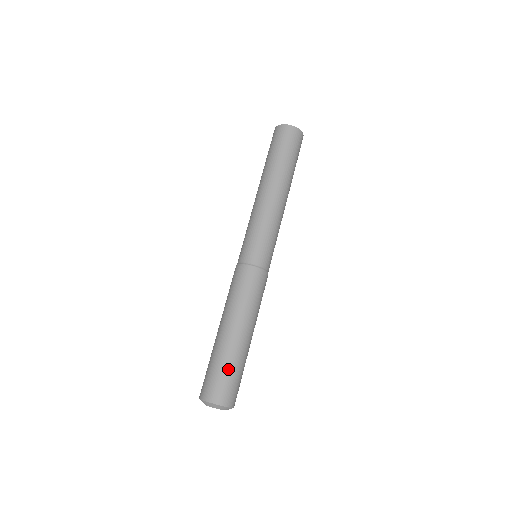
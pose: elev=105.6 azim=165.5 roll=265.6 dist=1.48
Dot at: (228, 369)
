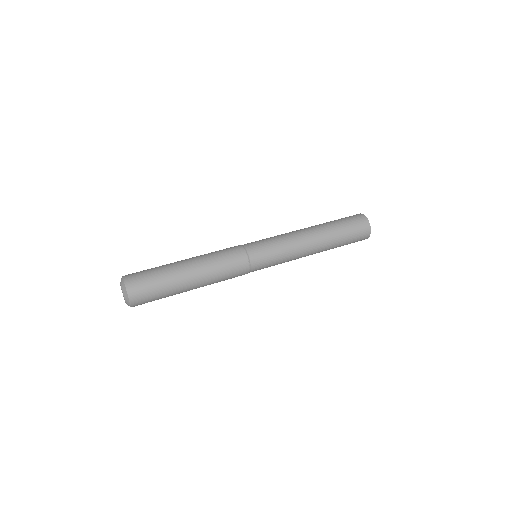
Dot at: (154, 269)
